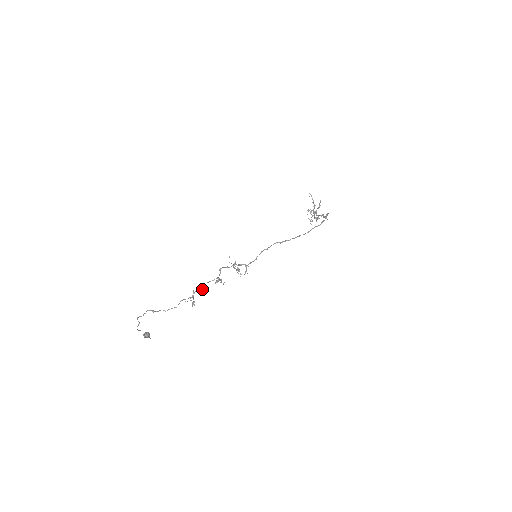
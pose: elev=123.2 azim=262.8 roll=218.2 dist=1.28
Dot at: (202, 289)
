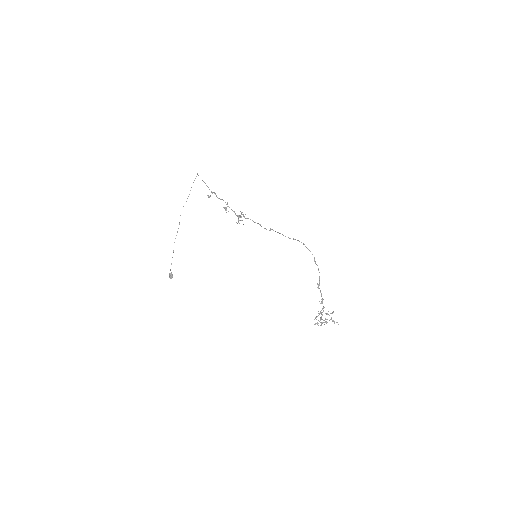
Dot at: occluded
